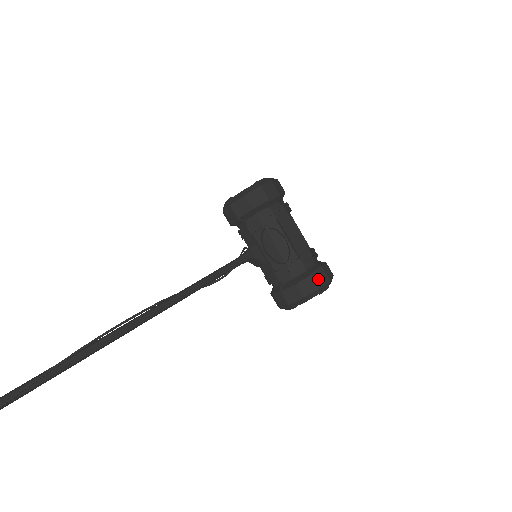
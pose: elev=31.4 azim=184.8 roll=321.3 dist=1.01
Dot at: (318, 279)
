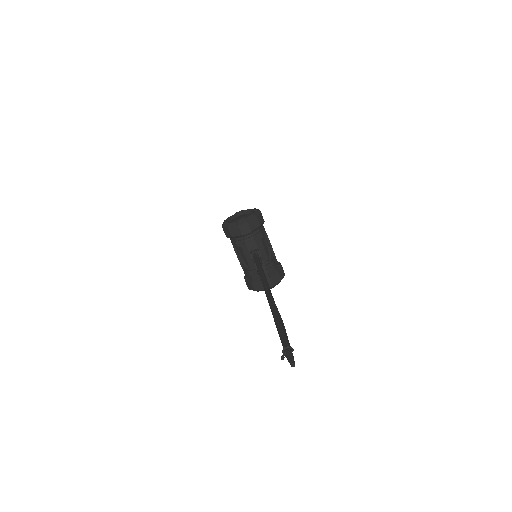
Dot at: (283, 270)
